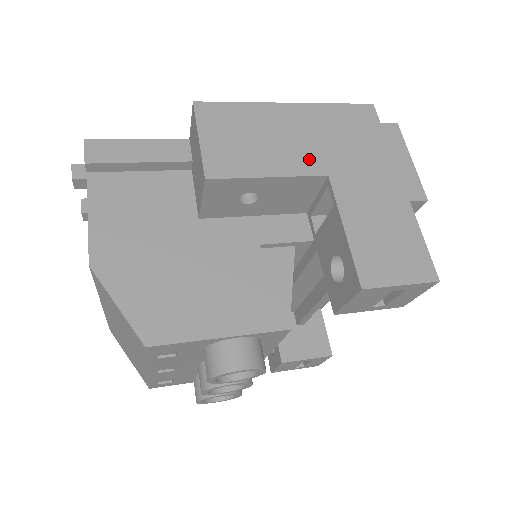
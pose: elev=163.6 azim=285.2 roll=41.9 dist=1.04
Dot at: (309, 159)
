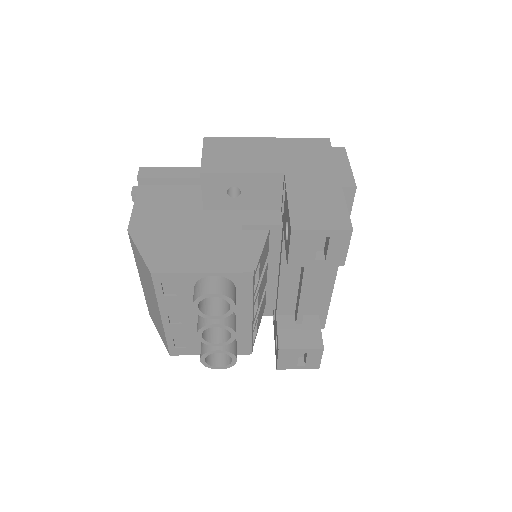
Dot at: (273, 165)
